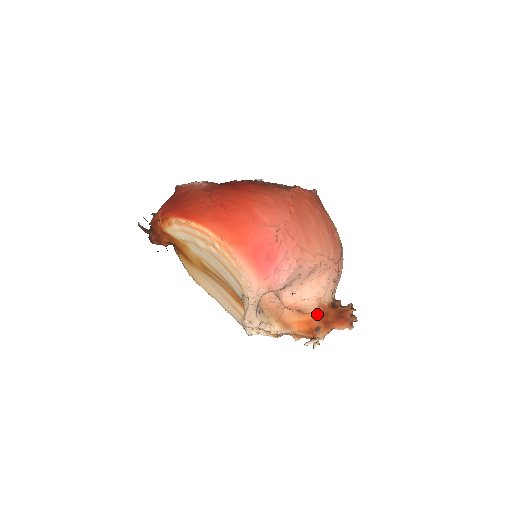
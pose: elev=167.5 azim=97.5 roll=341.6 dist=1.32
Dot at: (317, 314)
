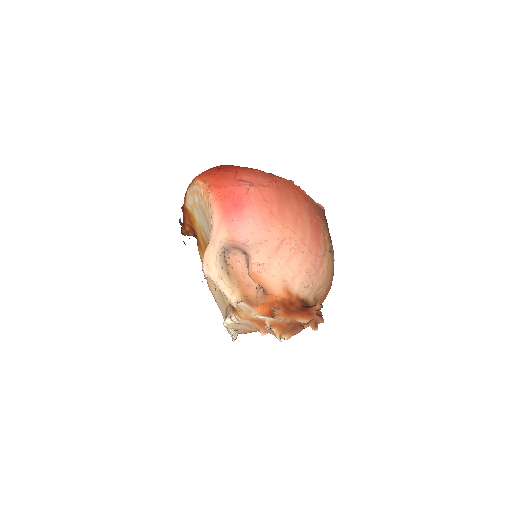
Dot at: (281, 299)
